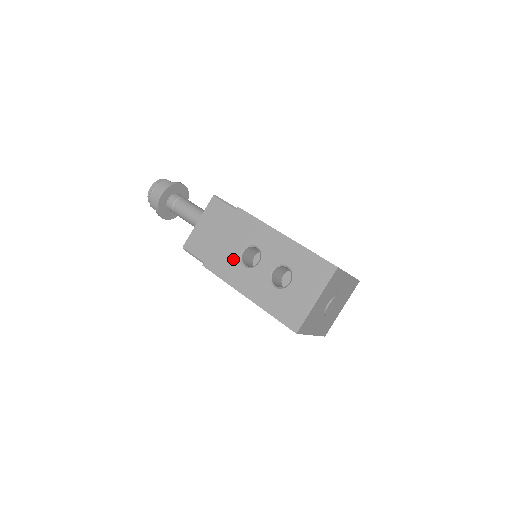
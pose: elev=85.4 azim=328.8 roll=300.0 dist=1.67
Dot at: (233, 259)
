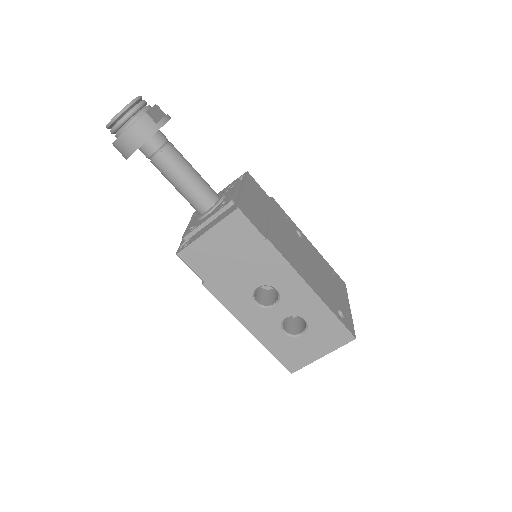
Dot at: (244, 292)
